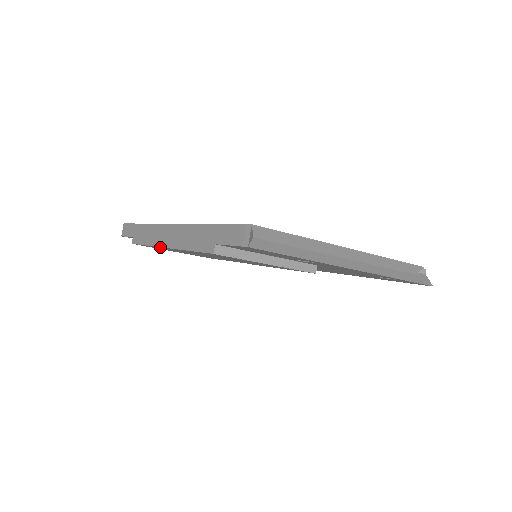
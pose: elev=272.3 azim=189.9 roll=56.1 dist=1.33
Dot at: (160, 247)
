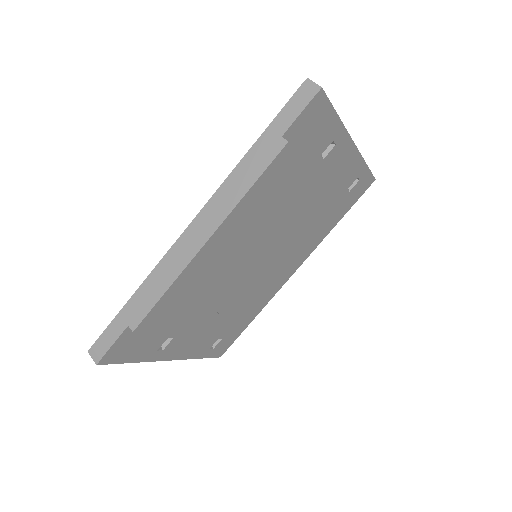
Dot at: (195, 257)
